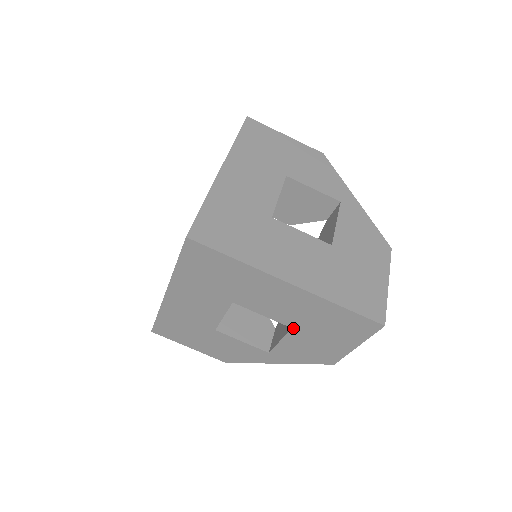
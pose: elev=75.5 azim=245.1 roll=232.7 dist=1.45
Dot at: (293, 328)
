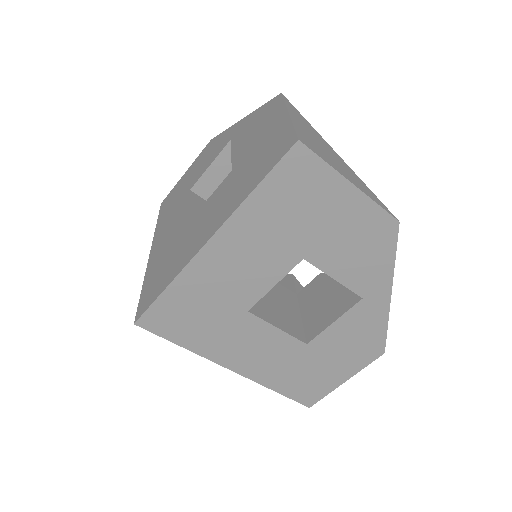
Dot at: occluded
